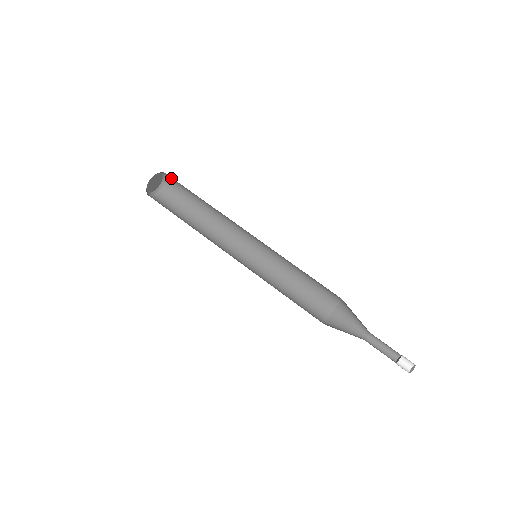
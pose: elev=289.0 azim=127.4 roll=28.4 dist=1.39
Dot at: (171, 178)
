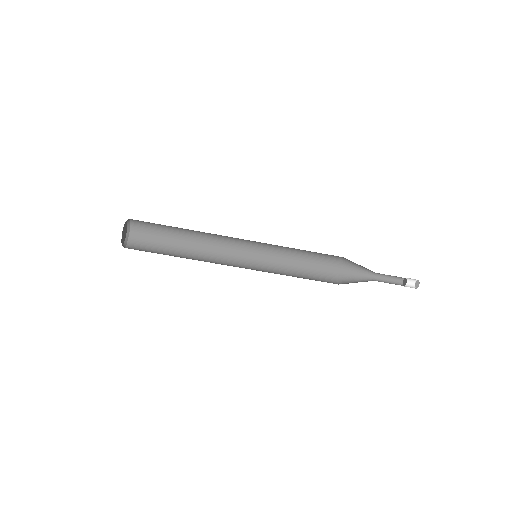
Dot at: occluded
